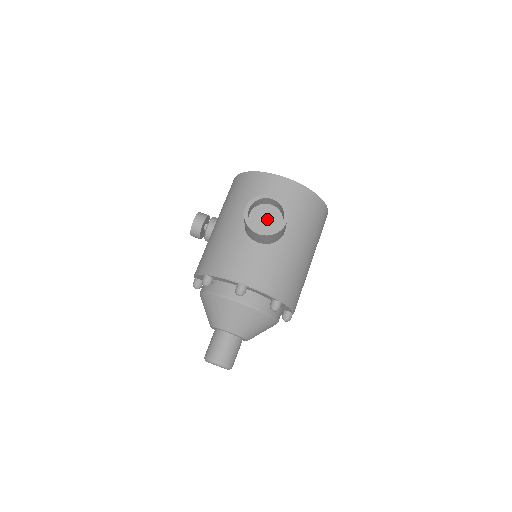
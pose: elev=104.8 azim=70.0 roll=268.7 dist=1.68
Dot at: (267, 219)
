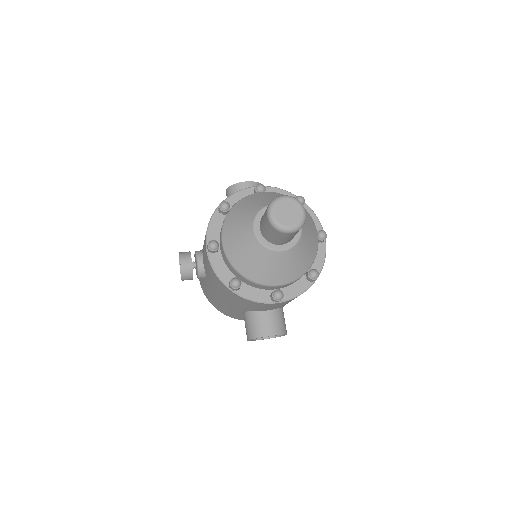
Dot at: occluded
